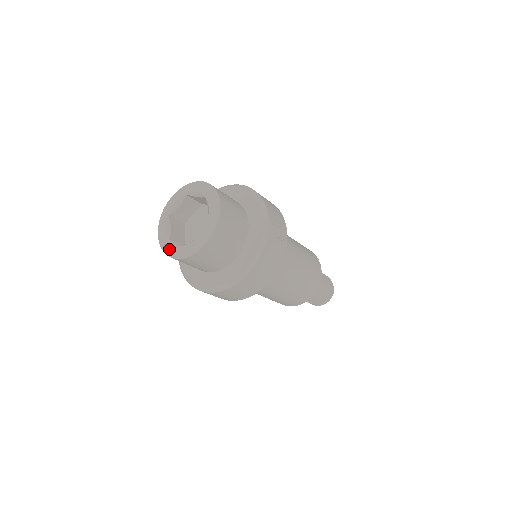
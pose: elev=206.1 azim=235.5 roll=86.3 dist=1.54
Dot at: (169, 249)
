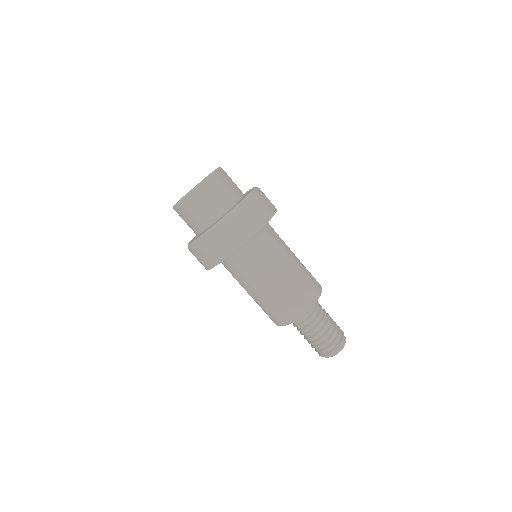
Dot at: occluded
